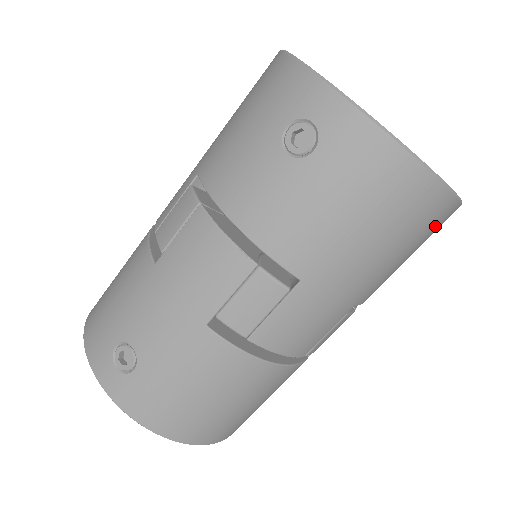
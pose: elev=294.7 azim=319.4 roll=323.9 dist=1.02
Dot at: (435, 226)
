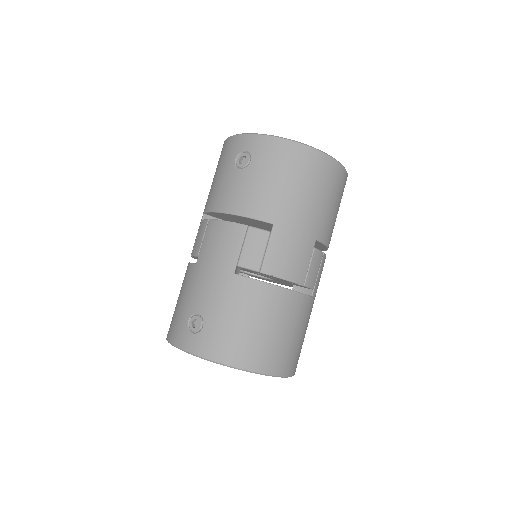
Dot at: (334, 179)
